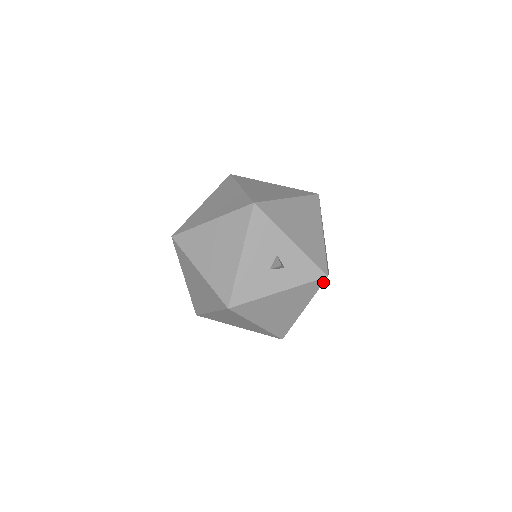
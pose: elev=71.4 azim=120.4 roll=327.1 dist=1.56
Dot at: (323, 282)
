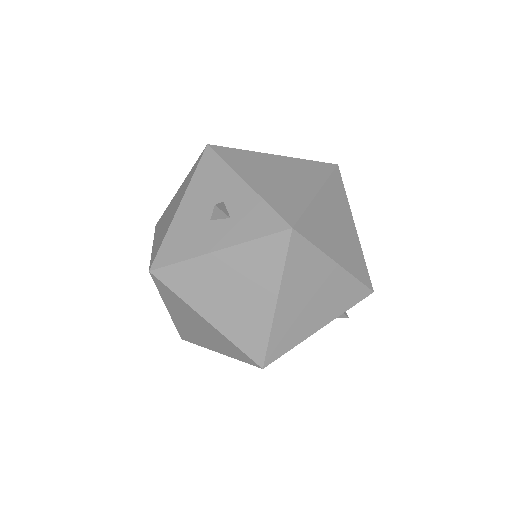
Dot at: (288, 241)
